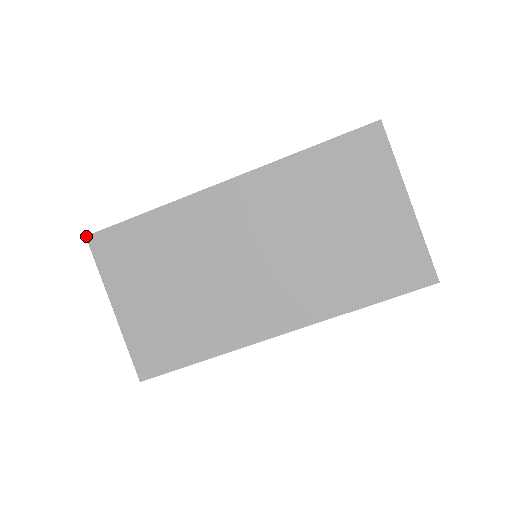
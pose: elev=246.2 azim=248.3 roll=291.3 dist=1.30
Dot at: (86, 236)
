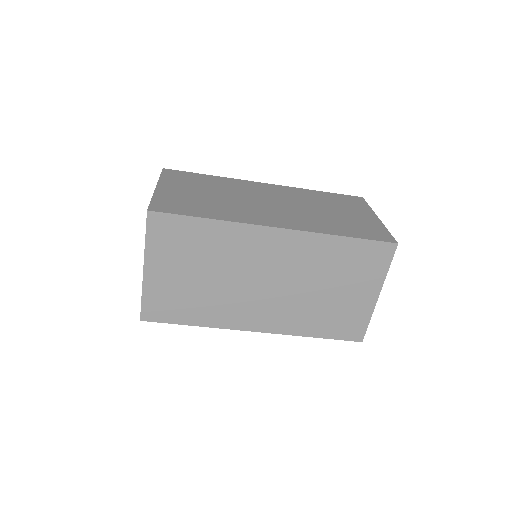
Dot at: (148, 211)
